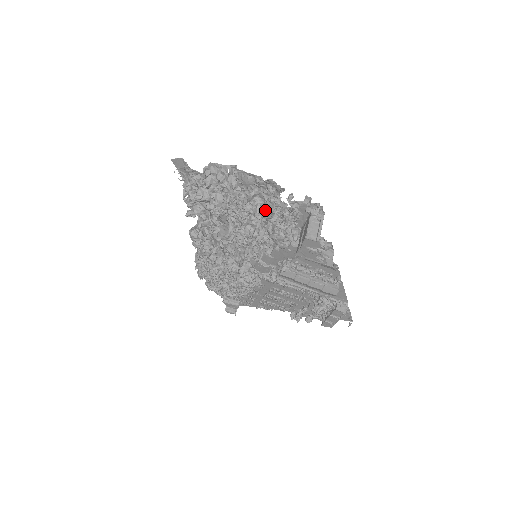
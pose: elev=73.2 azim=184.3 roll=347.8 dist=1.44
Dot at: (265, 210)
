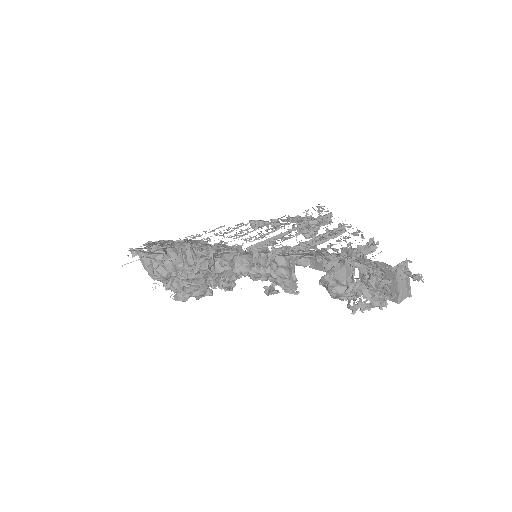
Dot at: (354, 308)
